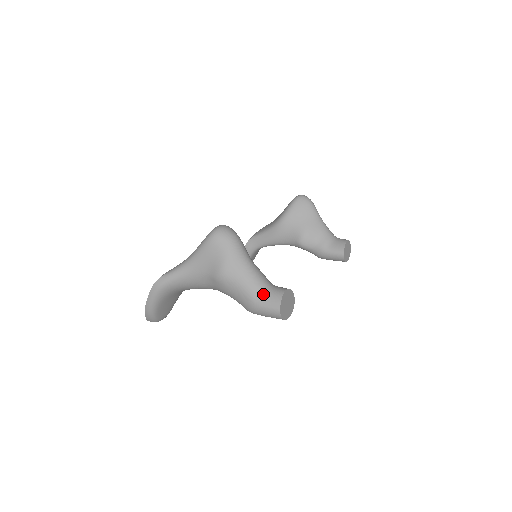
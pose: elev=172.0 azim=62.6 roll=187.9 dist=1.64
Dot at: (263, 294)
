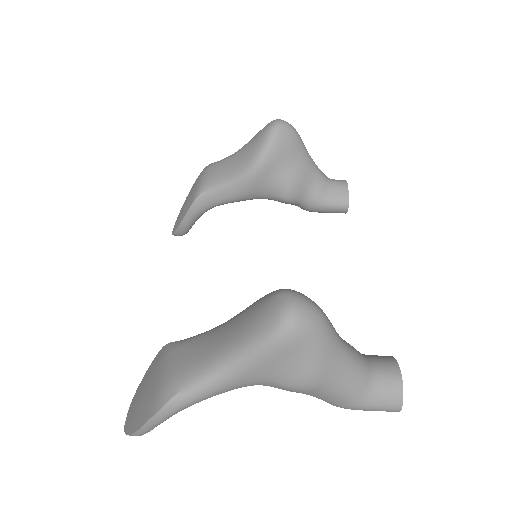
Dot at: (371, 390)
